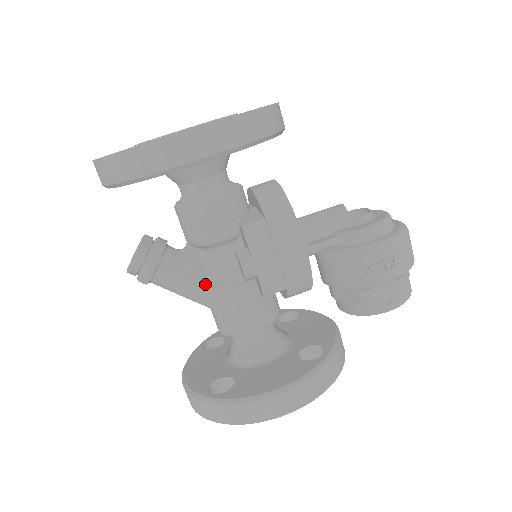
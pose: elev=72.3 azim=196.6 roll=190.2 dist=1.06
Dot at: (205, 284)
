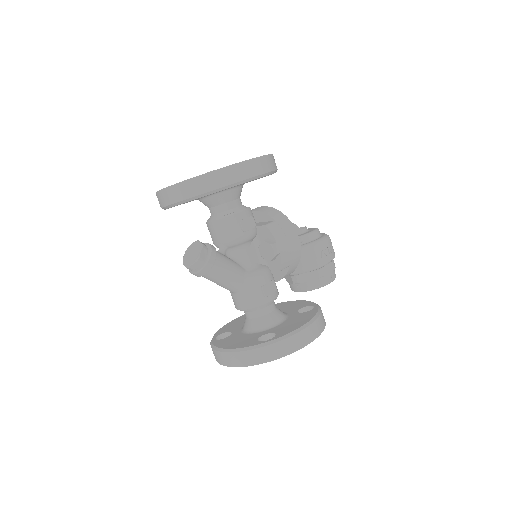
Dot at: (240, 271)
